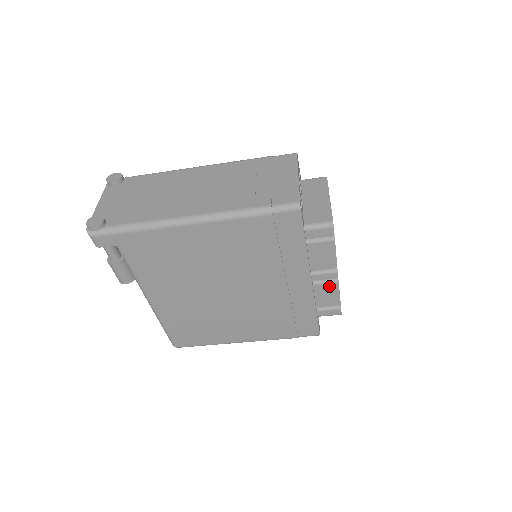
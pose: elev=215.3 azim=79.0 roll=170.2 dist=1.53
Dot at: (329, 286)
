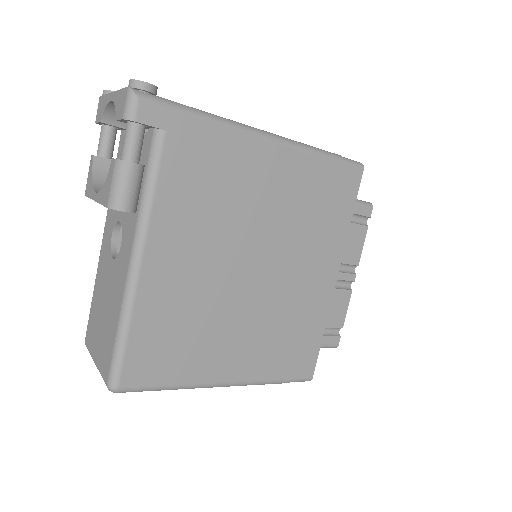
Dot at: (343, 293)
